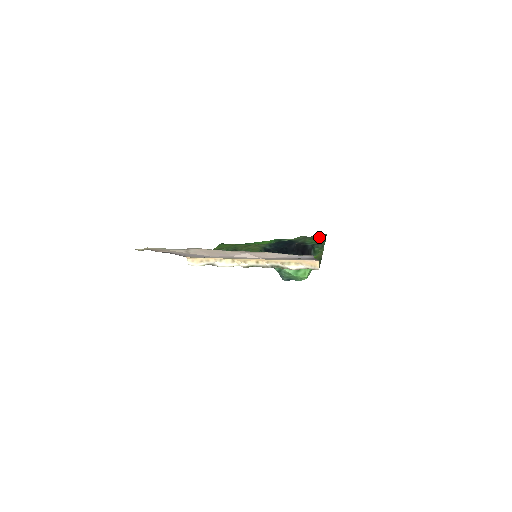
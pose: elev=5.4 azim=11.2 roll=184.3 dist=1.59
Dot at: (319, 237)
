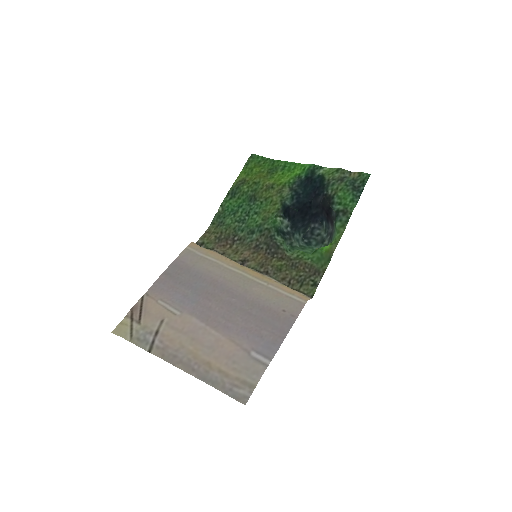
Dot at: (355, 186)
